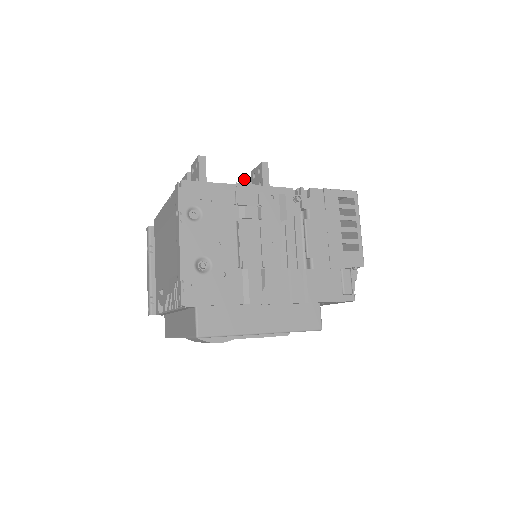
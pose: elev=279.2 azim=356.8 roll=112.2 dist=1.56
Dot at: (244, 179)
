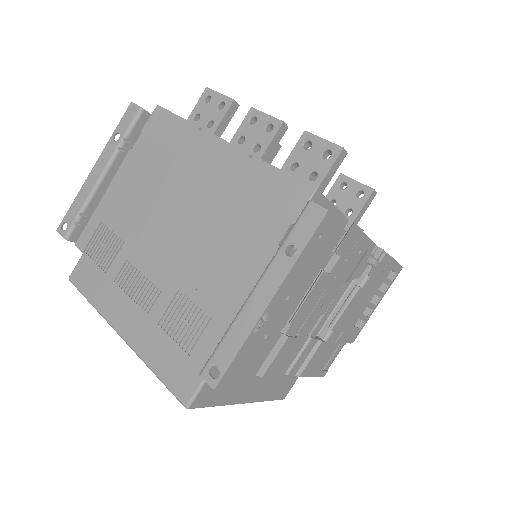
Dot at: occluded
